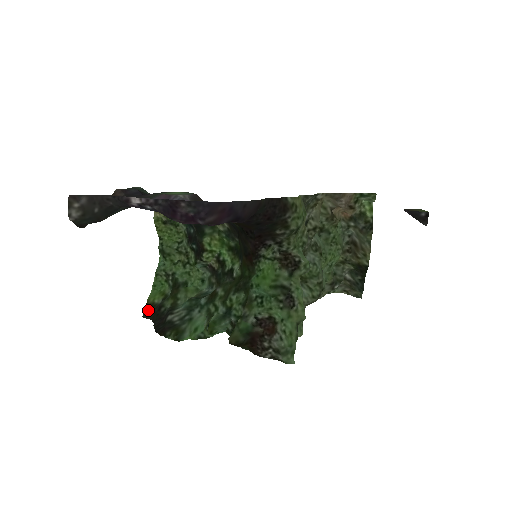
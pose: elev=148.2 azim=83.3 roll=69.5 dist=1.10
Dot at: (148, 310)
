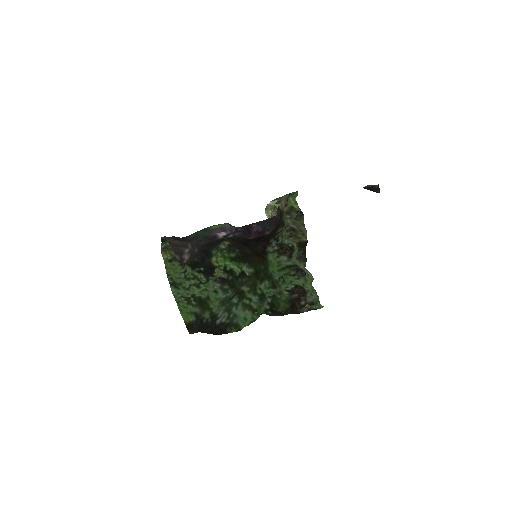
Dot at: (190, 328)
